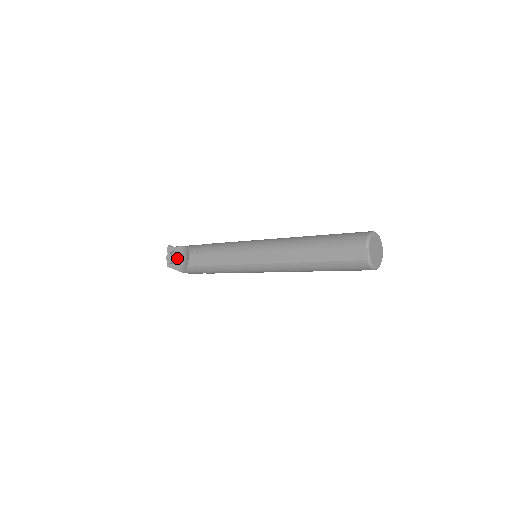
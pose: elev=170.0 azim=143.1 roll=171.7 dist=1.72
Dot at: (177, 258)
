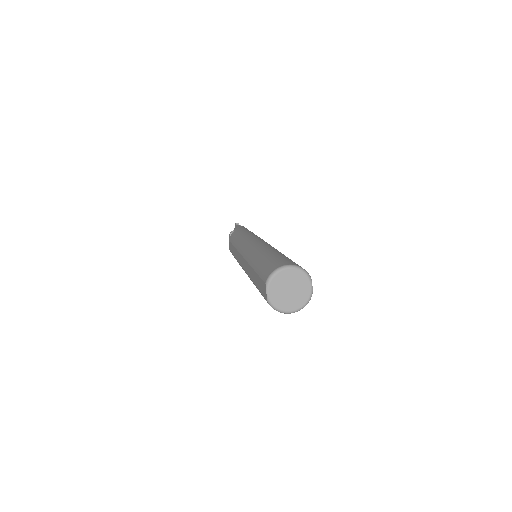
Dot at: occluded
